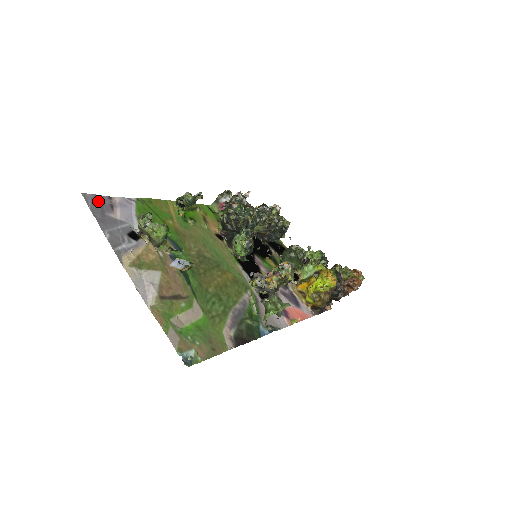
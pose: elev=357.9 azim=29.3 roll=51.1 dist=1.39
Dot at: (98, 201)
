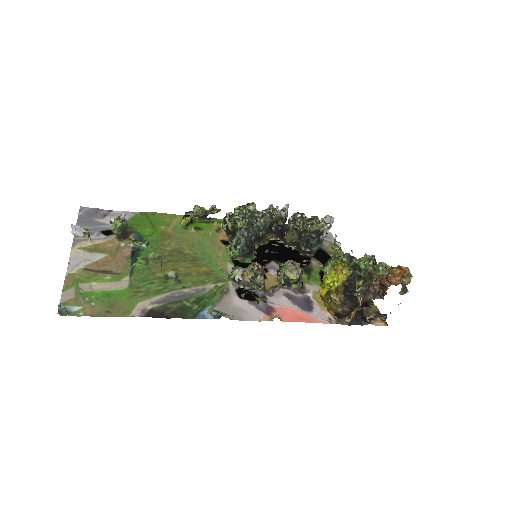
Dot at: (93, 212)
